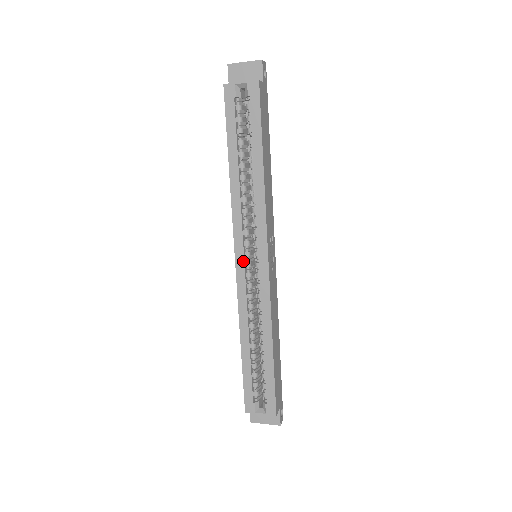
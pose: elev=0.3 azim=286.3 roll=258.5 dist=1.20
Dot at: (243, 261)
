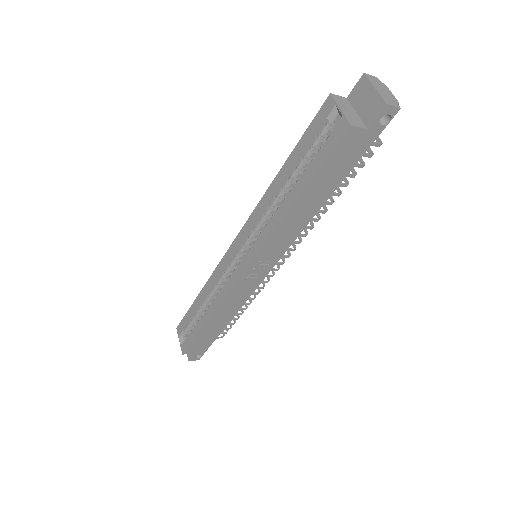
Dot at: (235, 249)
